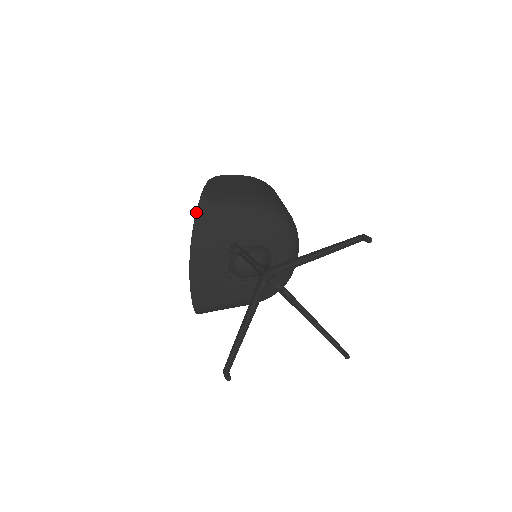
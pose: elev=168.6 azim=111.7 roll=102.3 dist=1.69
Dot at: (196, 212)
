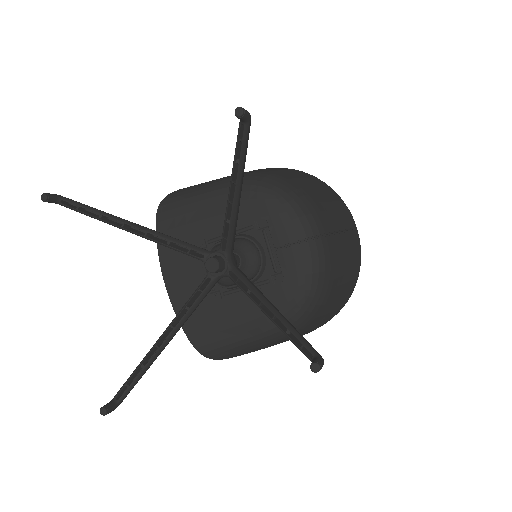
Dot at: (156, 215)
